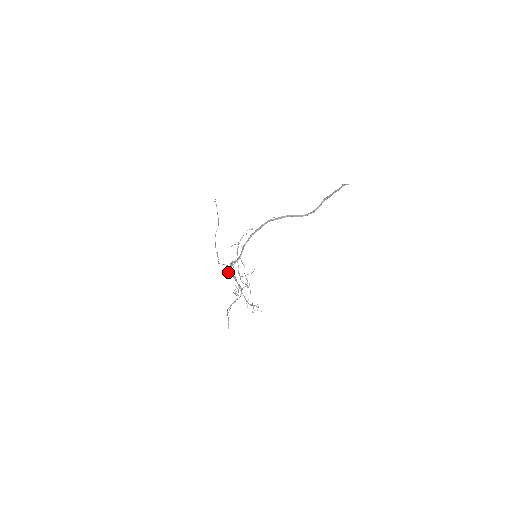
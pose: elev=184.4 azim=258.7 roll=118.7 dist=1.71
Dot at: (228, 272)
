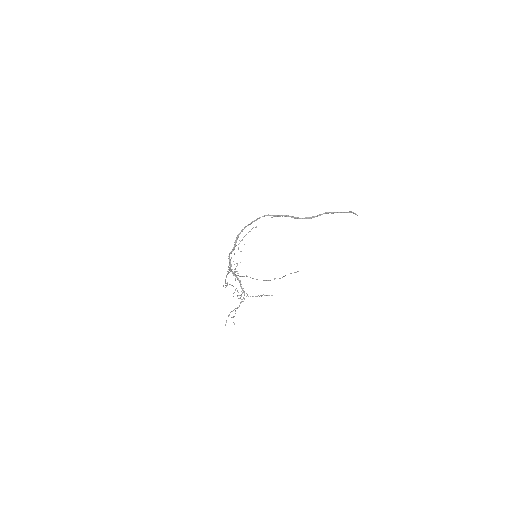
Dot at: (233, 274)
